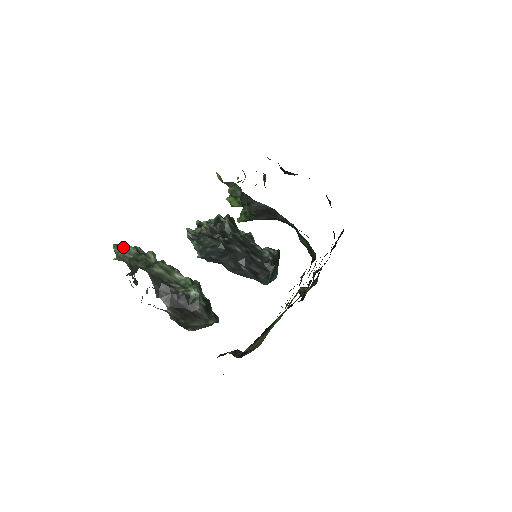
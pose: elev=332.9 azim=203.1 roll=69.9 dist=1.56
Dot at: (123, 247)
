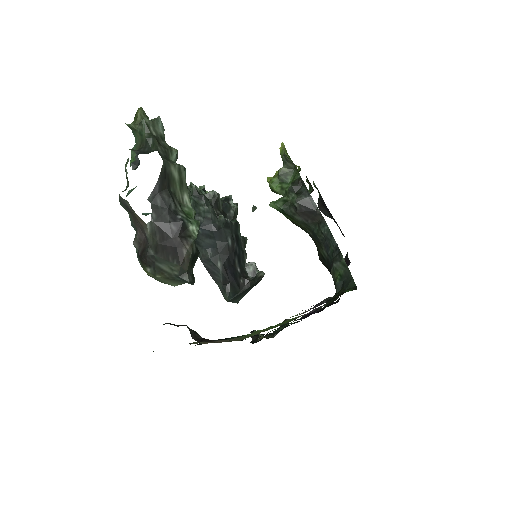
Dot at: occluded
